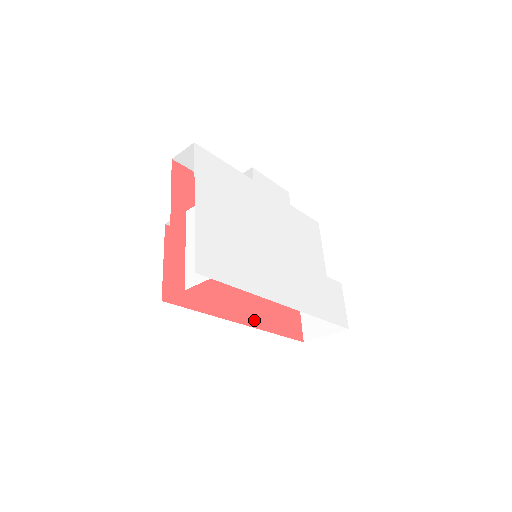
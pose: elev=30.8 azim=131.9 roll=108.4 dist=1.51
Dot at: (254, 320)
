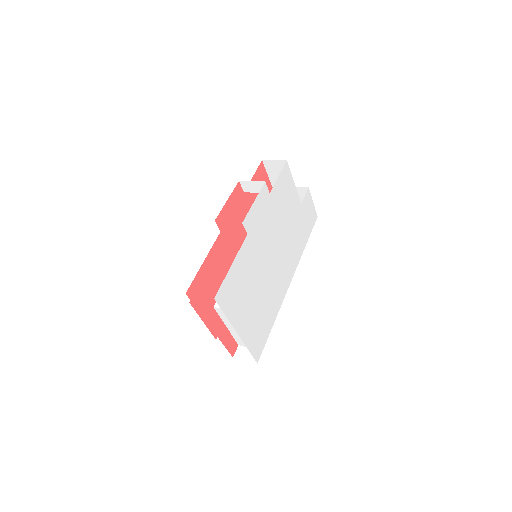
Dot at: occluded
